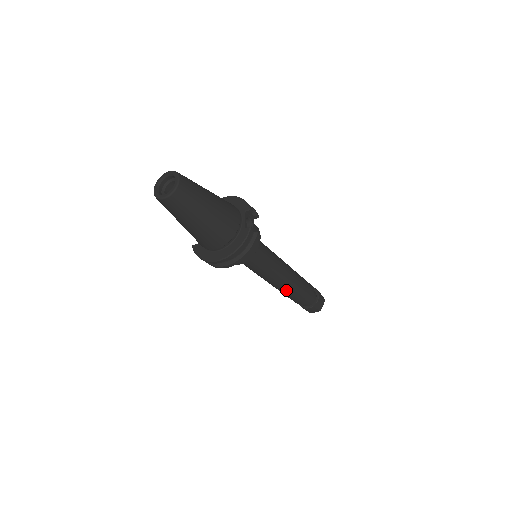
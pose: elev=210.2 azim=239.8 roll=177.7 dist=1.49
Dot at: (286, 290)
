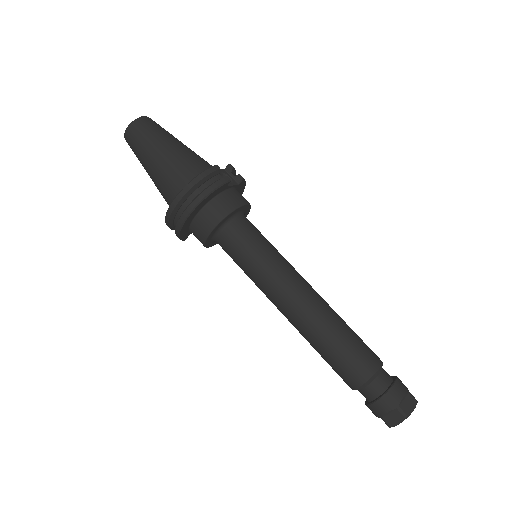
Dot at: (311, 328)
